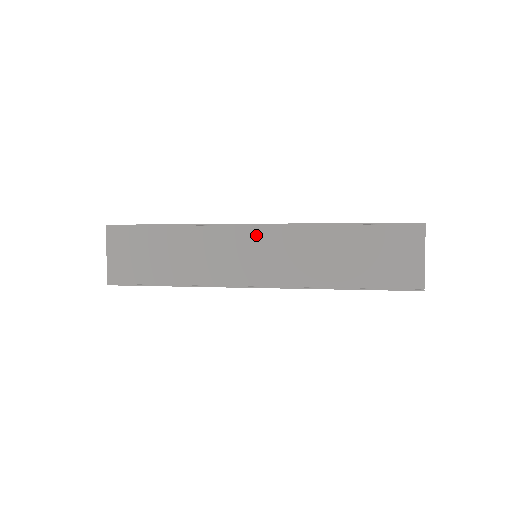
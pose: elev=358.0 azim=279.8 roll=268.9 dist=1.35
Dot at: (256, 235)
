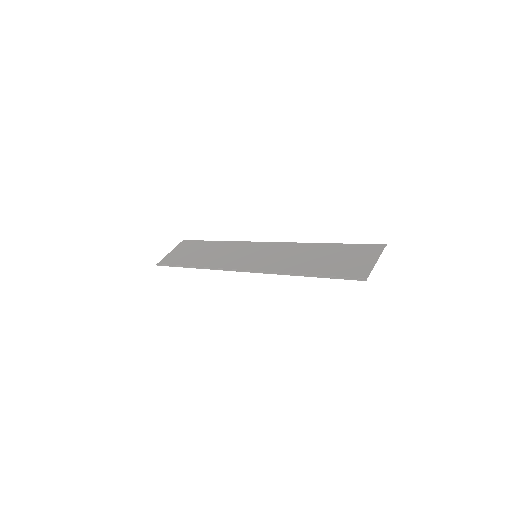
Dot at: (264, 247)
